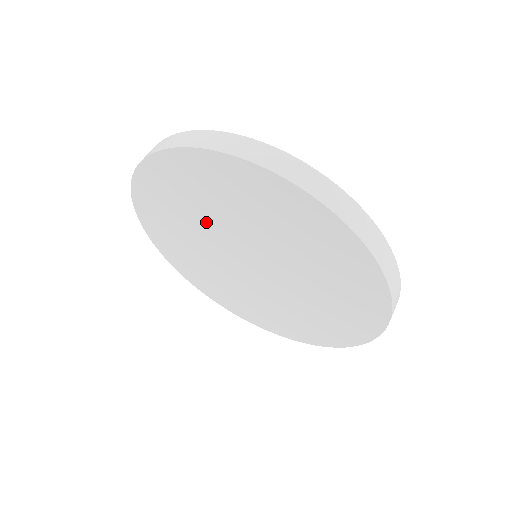
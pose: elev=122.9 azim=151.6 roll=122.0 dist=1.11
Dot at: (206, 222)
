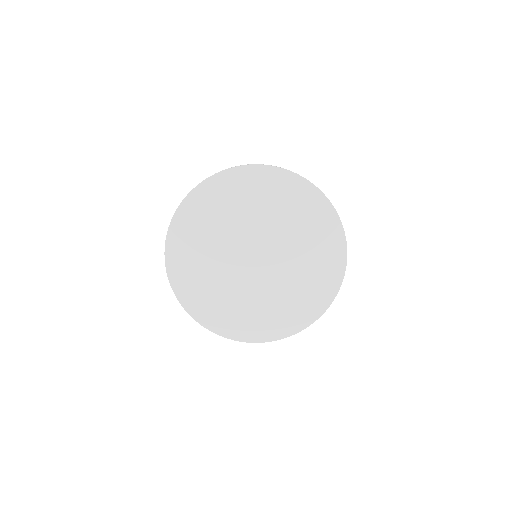
Dot at: (219, 242)
